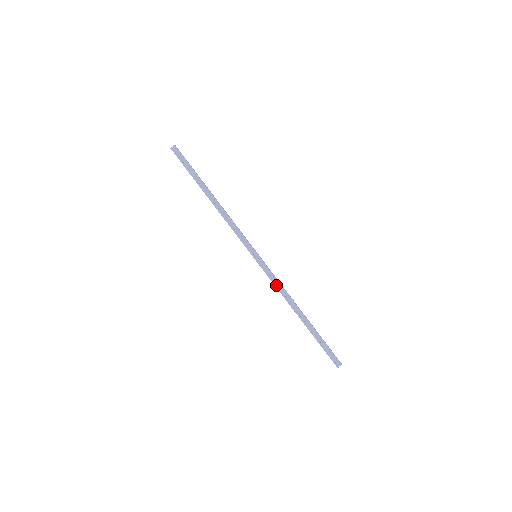
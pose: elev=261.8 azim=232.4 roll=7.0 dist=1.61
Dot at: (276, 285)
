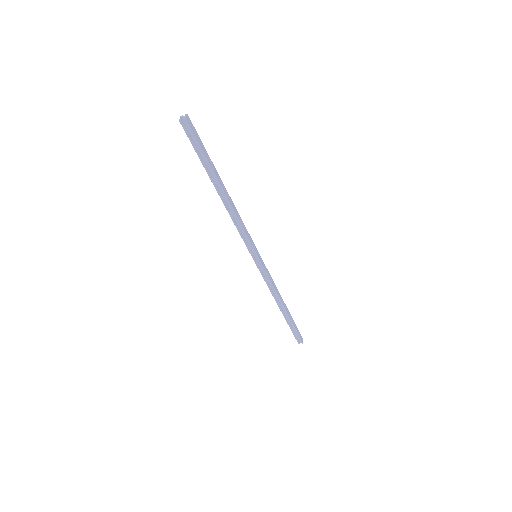
Dot at: (268, 284)
